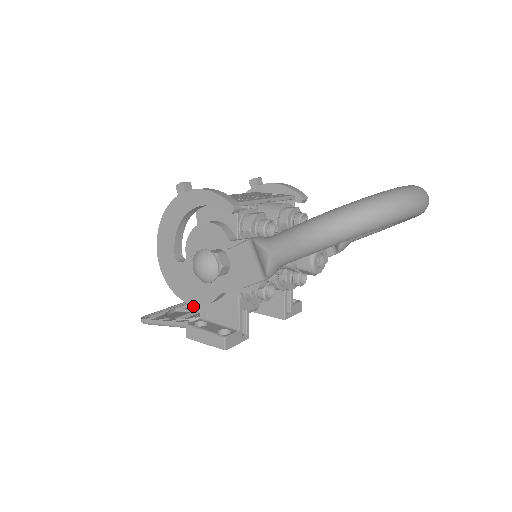
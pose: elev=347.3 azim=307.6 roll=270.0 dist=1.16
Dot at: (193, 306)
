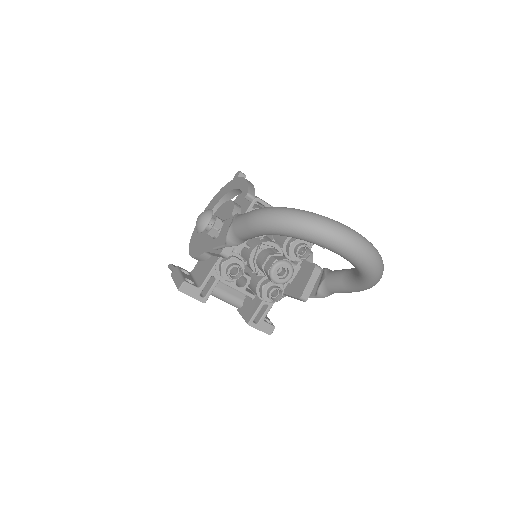
Dot at: occluded
